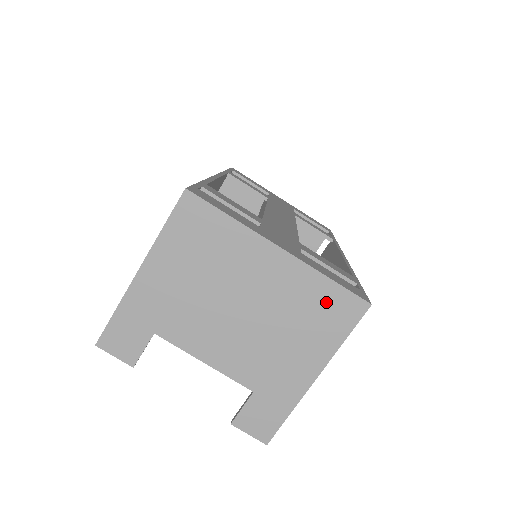
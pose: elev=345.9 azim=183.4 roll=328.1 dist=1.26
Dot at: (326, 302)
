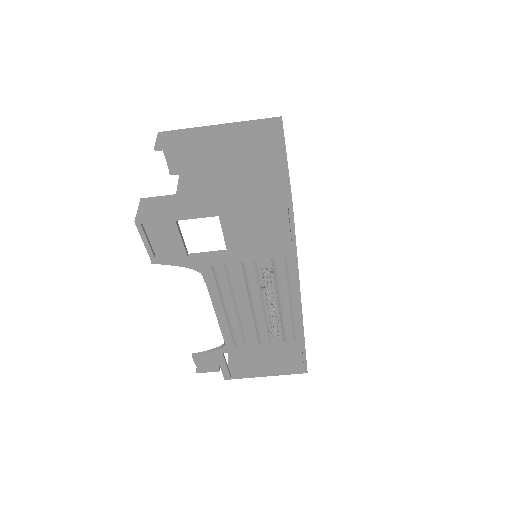
Dot at: (273, 187)
